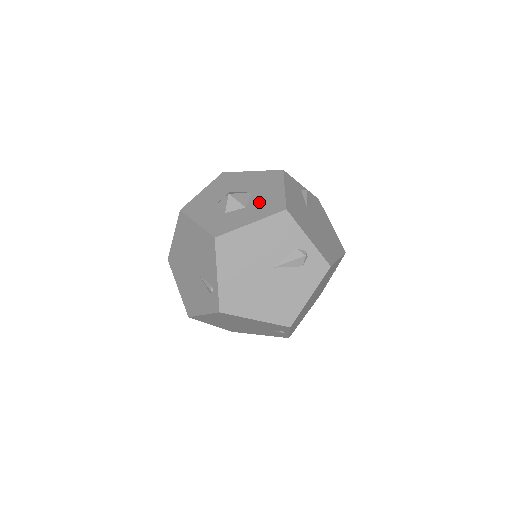
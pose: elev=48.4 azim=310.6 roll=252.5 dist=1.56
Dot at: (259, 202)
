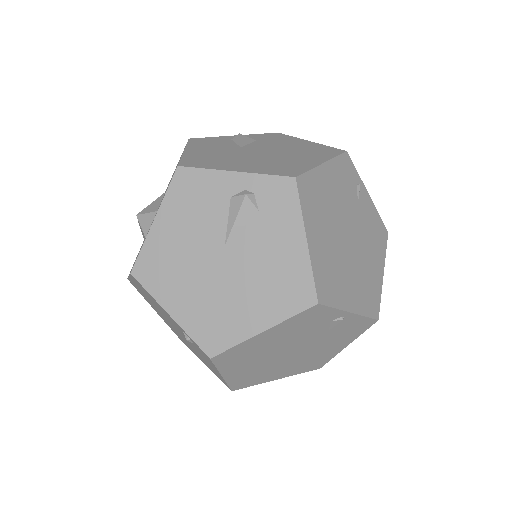
Dot at: (165, 192)
